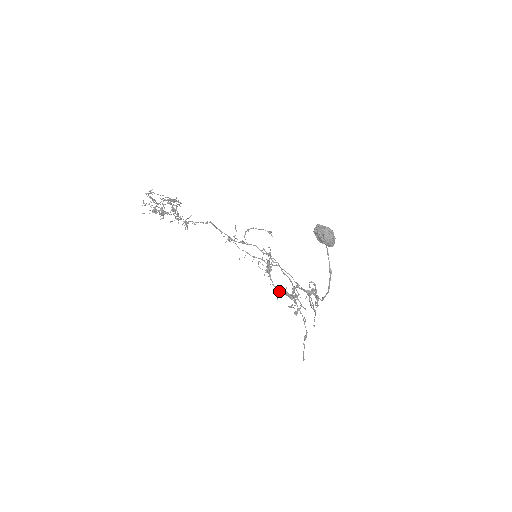
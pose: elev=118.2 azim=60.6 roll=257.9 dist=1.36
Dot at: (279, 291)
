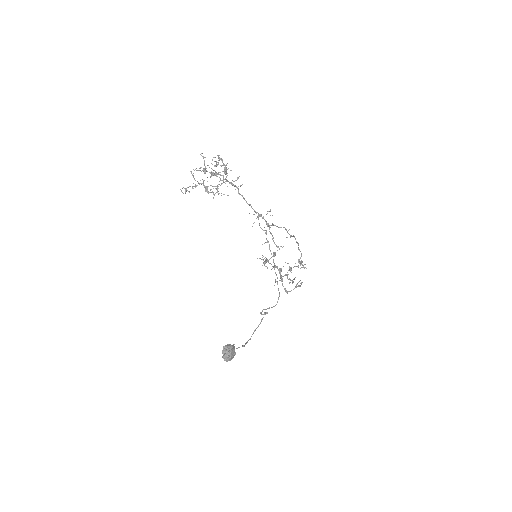
Dot at: occluded
